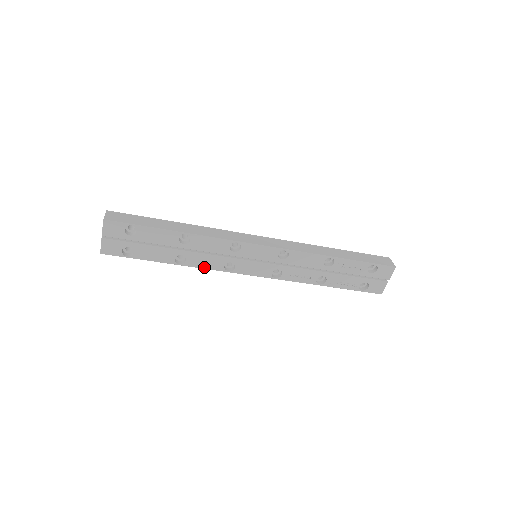
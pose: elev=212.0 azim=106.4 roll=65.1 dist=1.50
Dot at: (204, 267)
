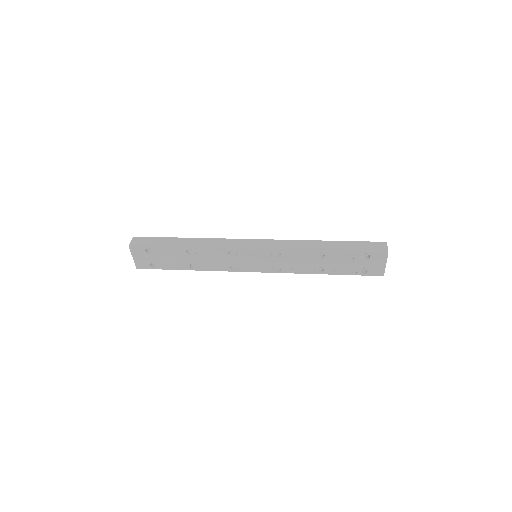
Dot at: (215, 270)
